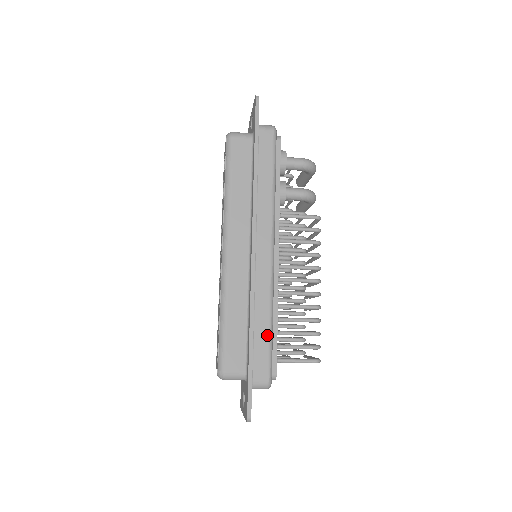
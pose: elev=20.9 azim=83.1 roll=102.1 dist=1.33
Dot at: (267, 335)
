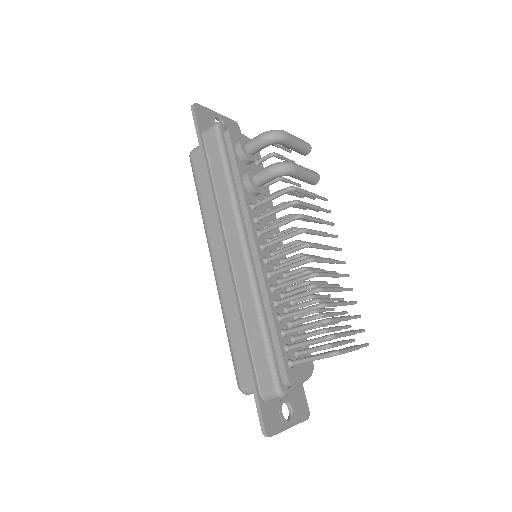
Dot at: (261, 340)
